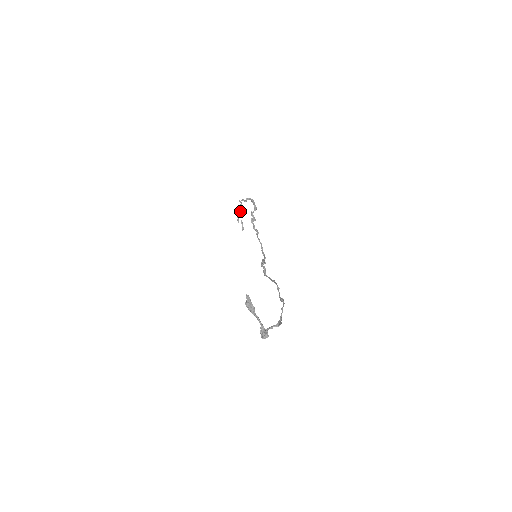
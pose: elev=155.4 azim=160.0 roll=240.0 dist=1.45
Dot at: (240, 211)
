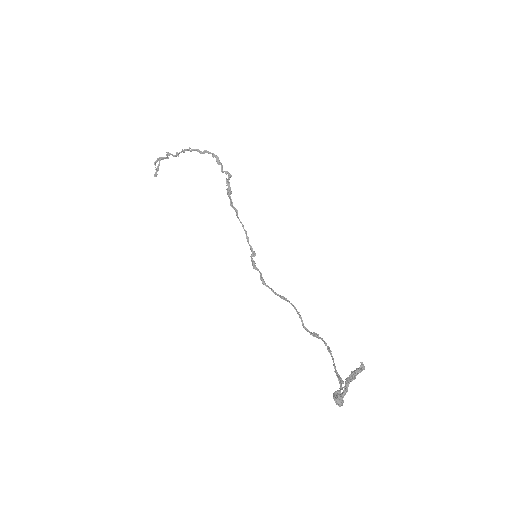
Dot at: (169, 155)
